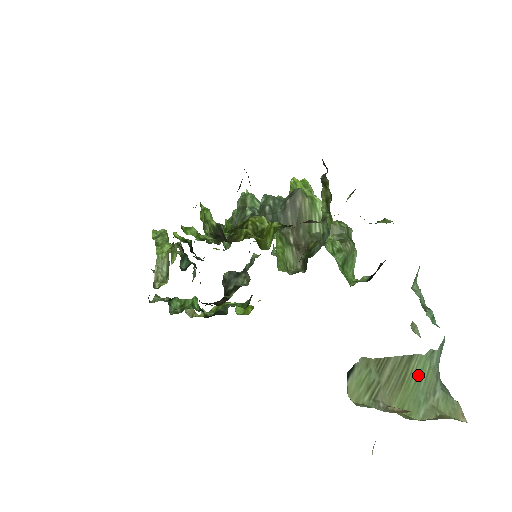
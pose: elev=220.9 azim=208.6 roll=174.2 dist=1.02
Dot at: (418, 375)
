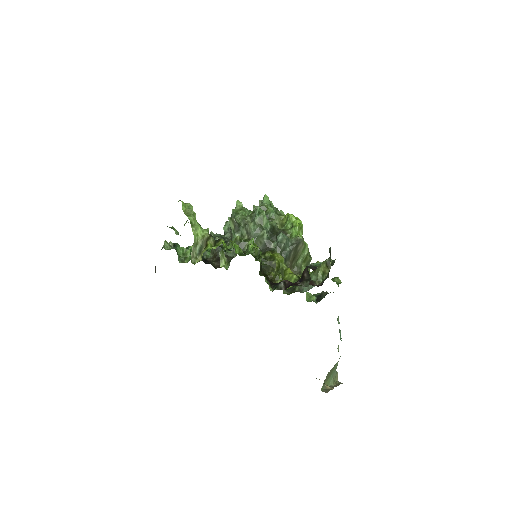
Dot at: (334, 369)
